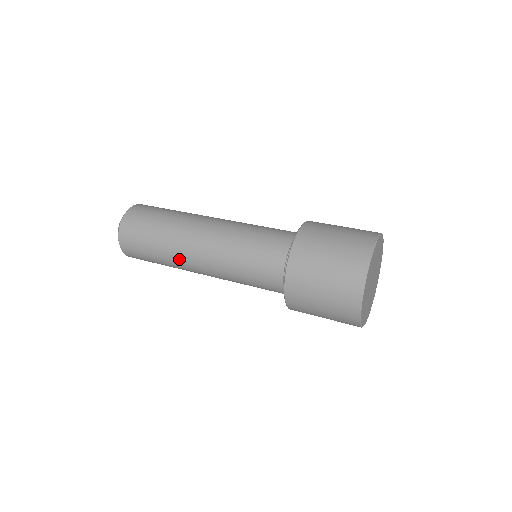
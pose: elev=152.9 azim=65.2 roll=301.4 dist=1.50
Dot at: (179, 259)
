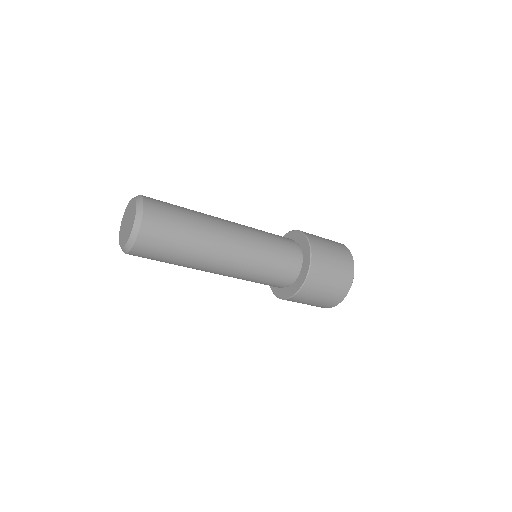
Dot at: (211, 217)
